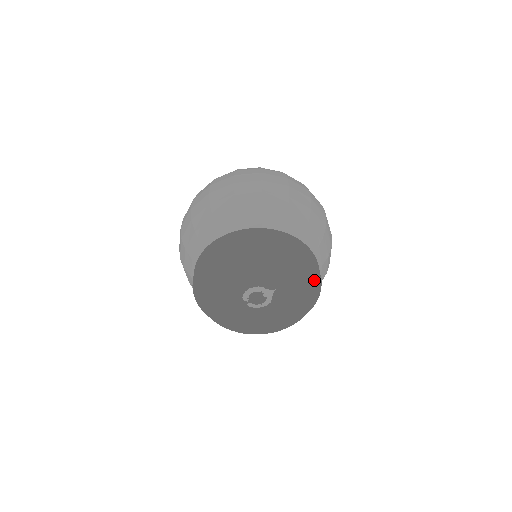
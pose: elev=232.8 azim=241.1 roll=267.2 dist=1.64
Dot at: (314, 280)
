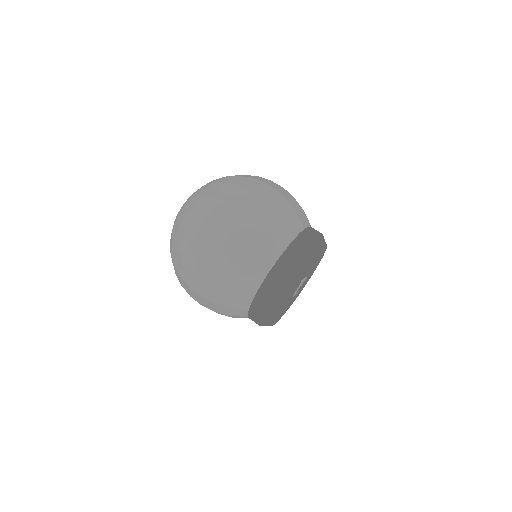
Dot at: (309, 259)
